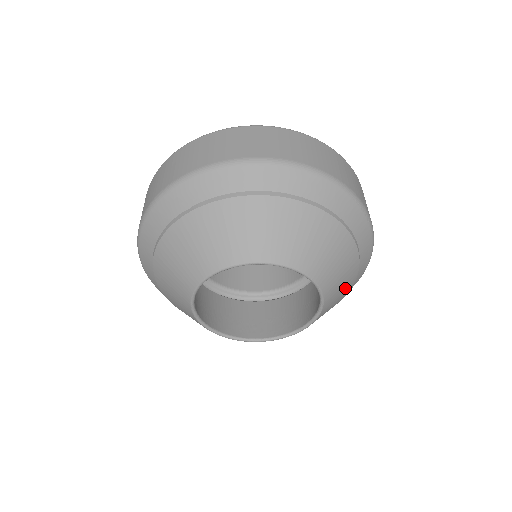
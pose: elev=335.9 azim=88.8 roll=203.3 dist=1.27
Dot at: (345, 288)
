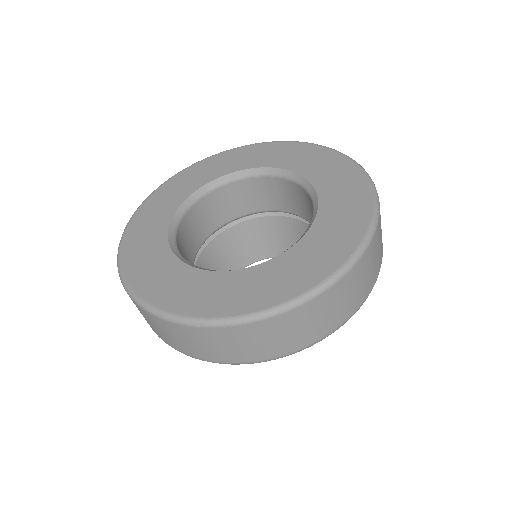
Dot at: occluded
